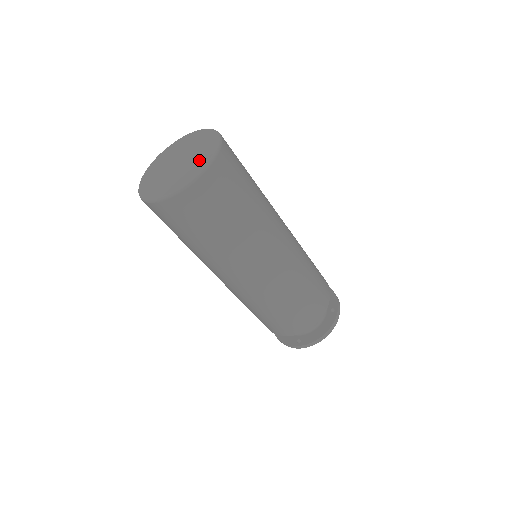
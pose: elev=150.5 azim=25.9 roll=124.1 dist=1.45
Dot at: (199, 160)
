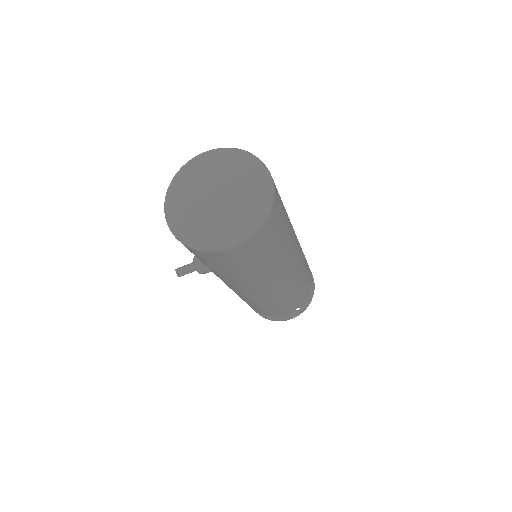
Dot at: (253, 180)
